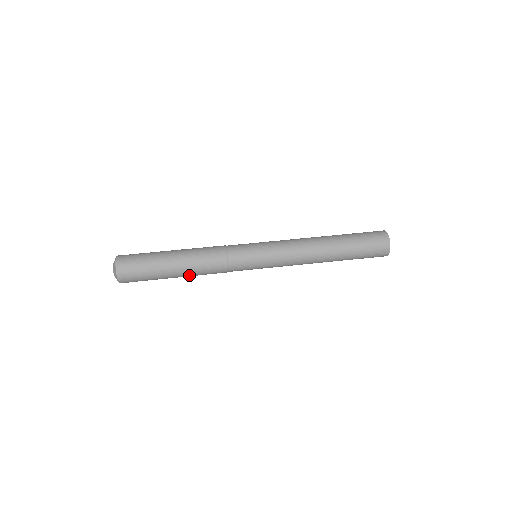
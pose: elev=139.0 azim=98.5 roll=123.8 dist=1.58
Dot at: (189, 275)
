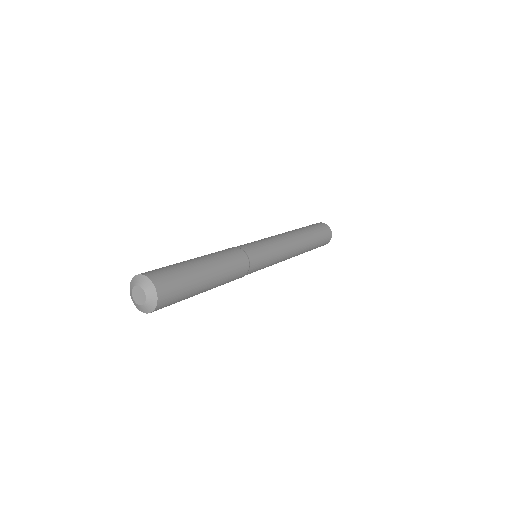
Dot at: (221, 278)
